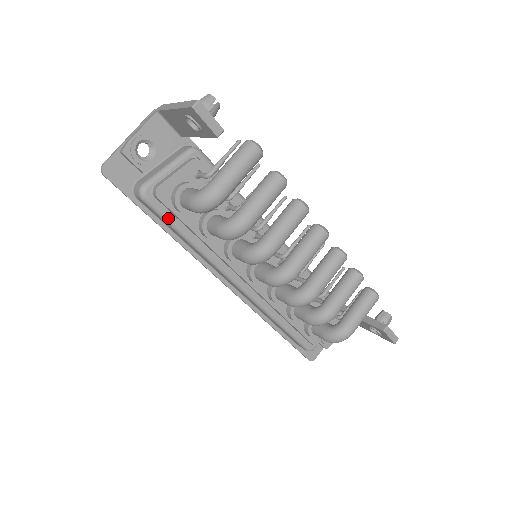
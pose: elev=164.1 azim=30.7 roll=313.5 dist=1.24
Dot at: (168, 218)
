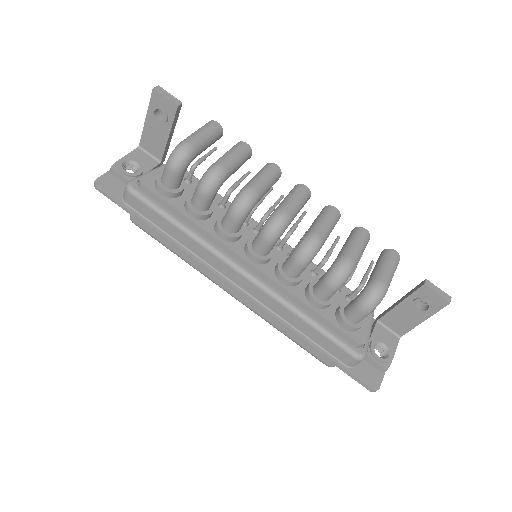
Dot at: (154, 204)
